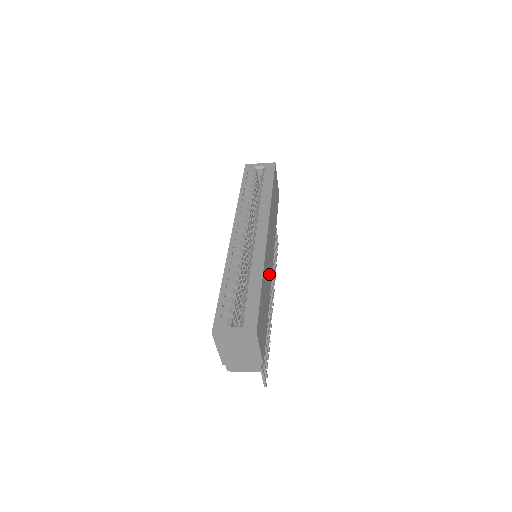
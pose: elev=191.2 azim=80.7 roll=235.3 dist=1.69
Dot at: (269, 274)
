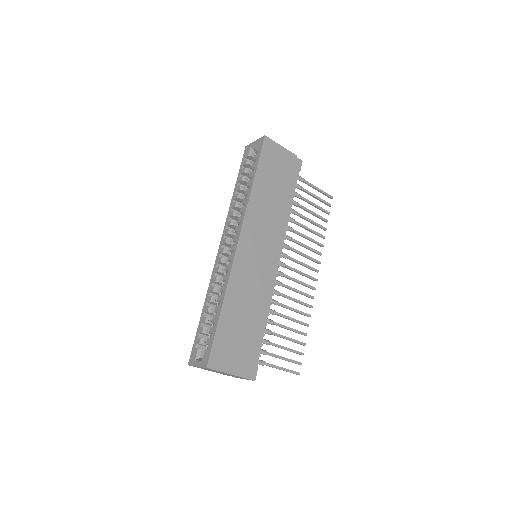
Dot at: (257, 280)
